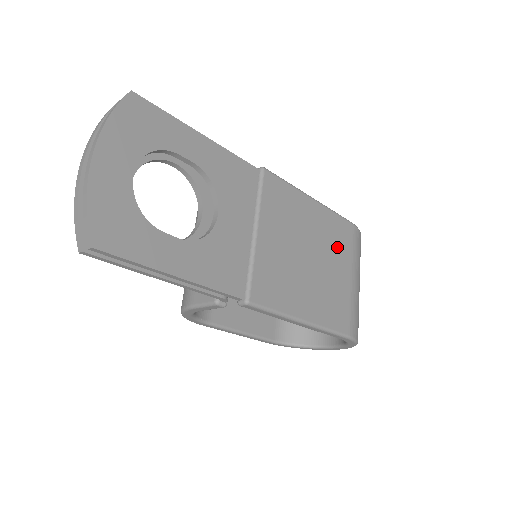
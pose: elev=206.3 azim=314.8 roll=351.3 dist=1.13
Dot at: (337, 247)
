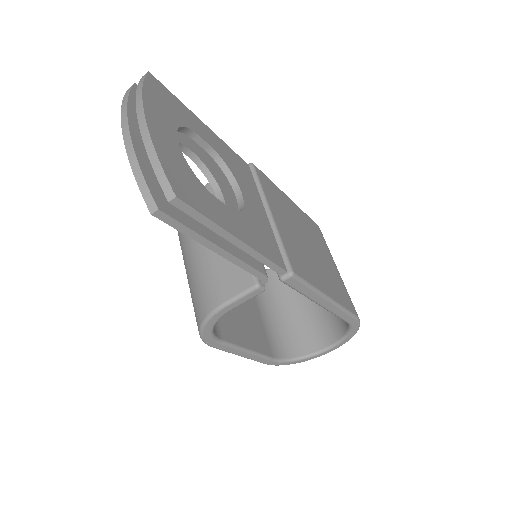
Dot at: (318, 240)
